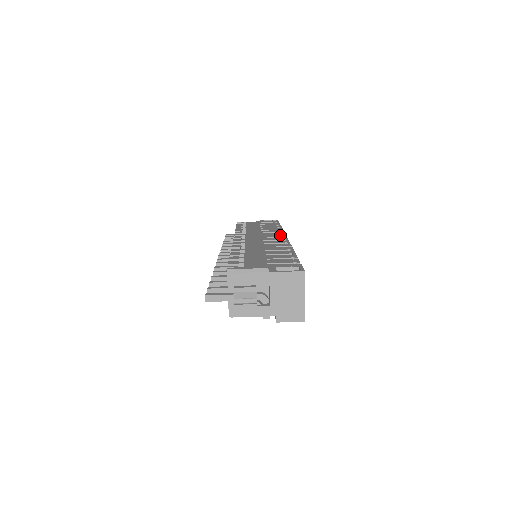
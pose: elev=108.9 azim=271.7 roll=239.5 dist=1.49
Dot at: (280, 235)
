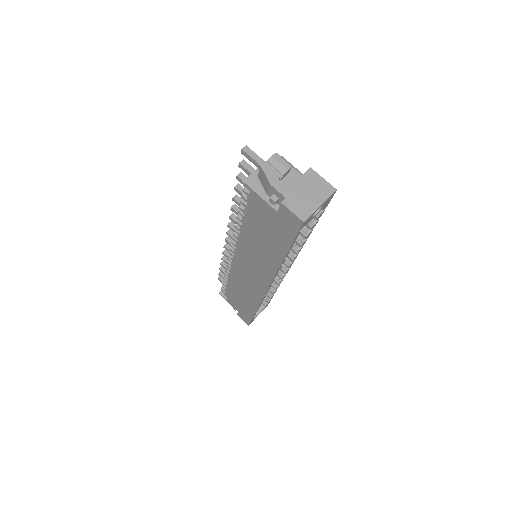
Dot at: occluded
